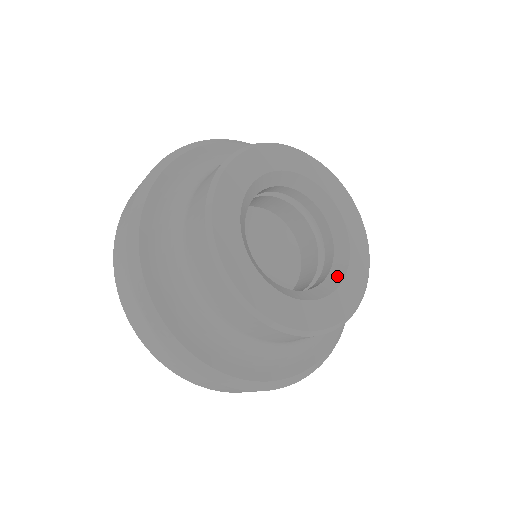
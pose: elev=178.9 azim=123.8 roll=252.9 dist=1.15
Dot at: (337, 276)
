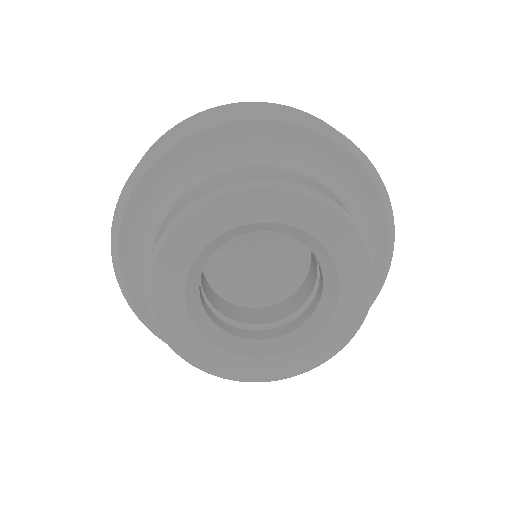
Dot at: (305, 334)
